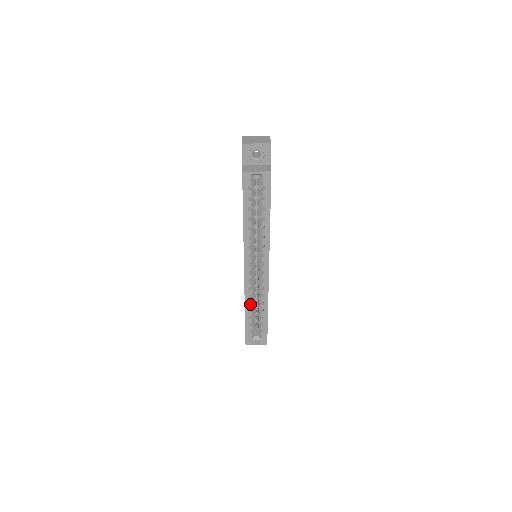
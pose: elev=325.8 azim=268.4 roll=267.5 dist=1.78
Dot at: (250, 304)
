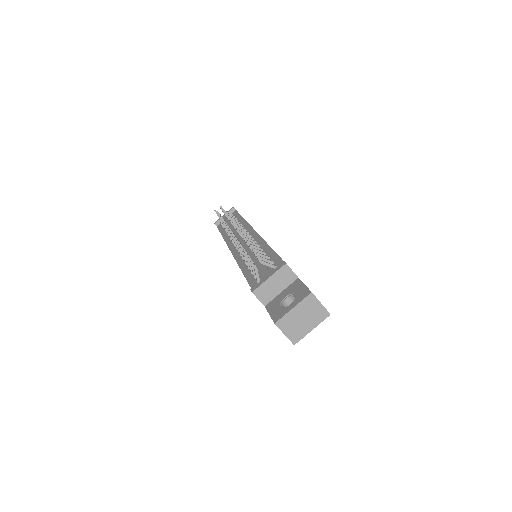
Dot at: occluded
